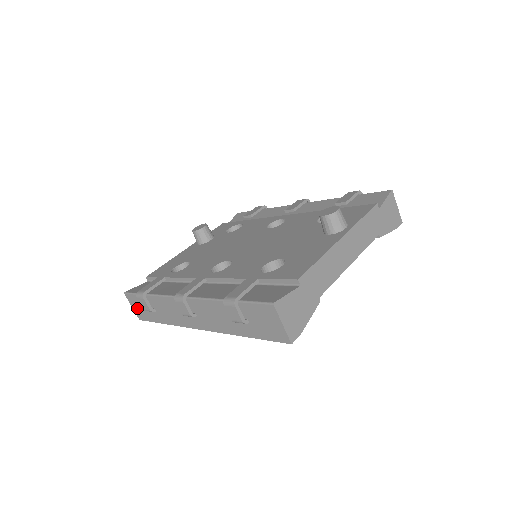
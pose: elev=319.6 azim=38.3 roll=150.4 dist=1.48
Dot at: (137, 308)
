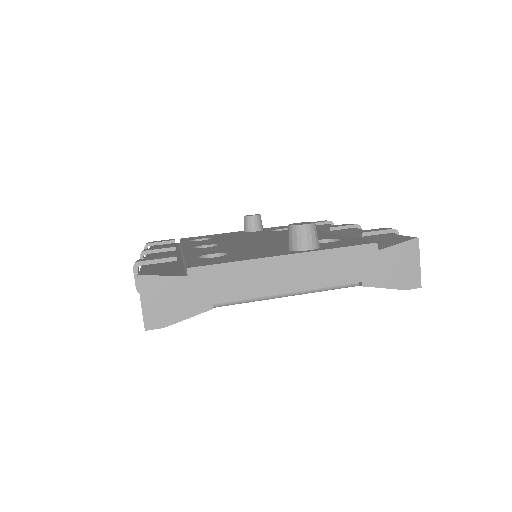
Dot at: occluded
